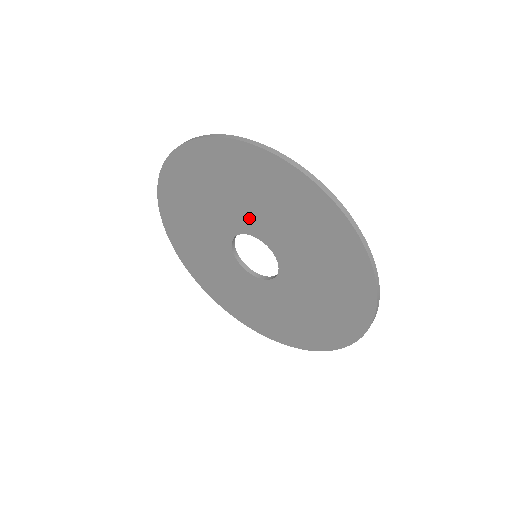
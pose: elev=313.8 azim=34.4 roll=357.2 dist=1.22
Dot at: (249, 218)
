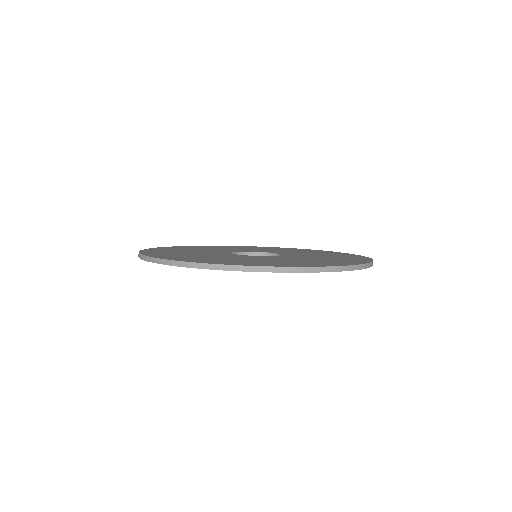
Dot at: occluded
